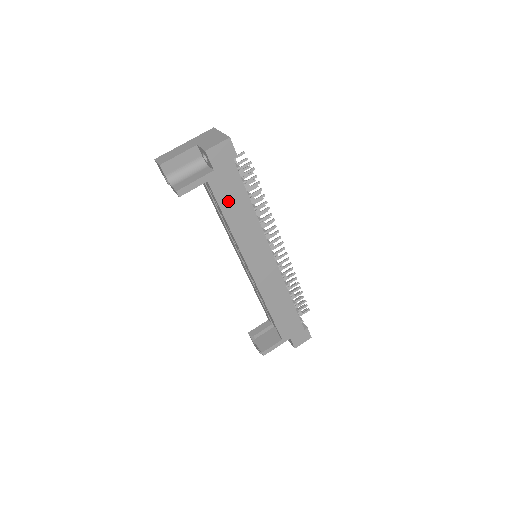
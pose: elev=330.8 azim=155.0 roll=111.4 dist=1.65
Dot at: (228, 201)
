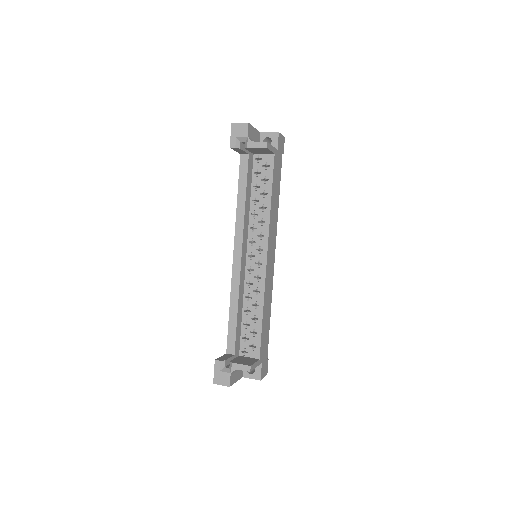
Dot at: (275, 181)
